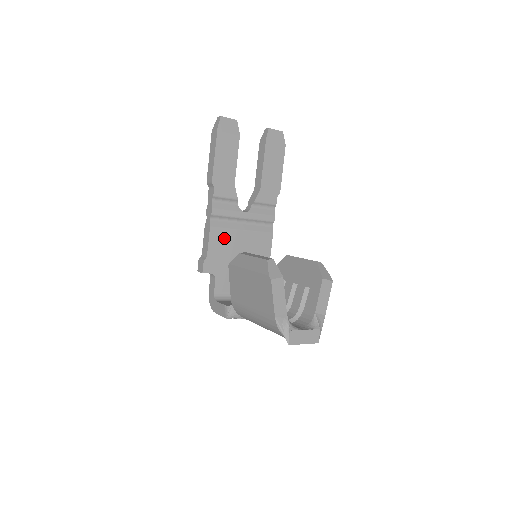
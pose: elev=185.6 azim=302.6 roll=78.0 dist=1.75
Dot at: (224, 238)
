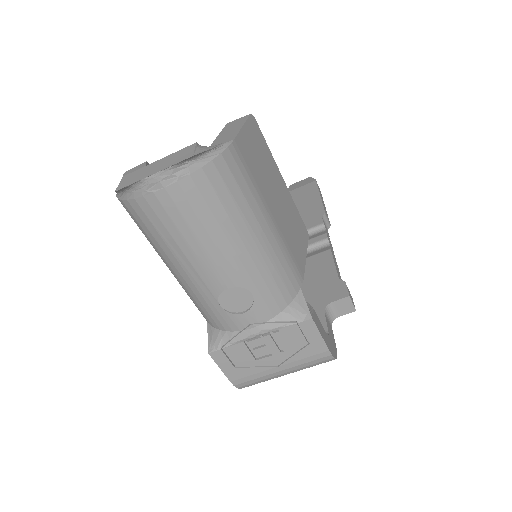
Dot at: occluded
